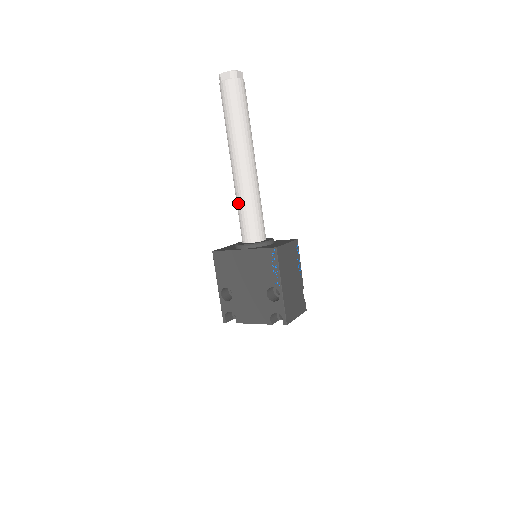
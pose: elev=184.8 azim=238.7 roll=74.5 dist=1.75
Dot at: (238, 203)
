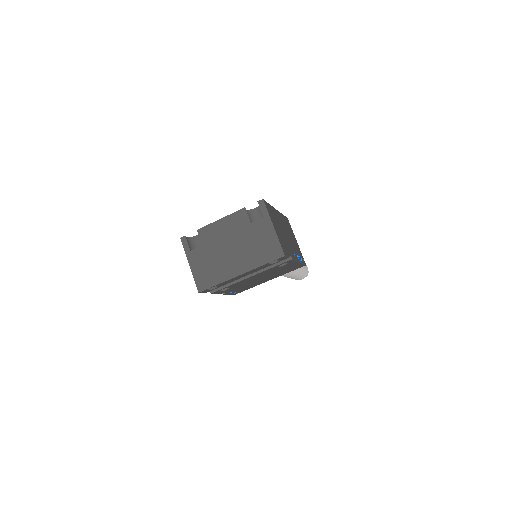
Dot at: occluded
